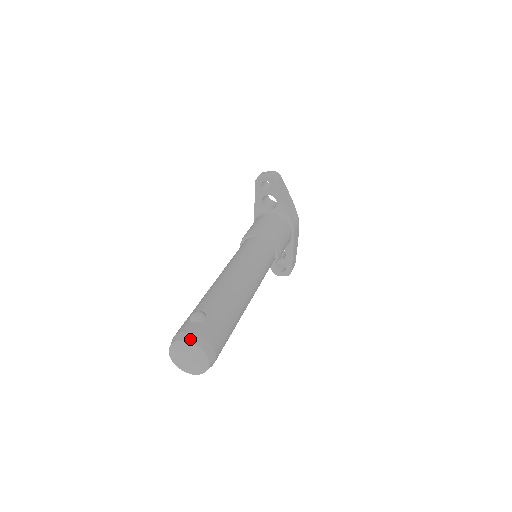
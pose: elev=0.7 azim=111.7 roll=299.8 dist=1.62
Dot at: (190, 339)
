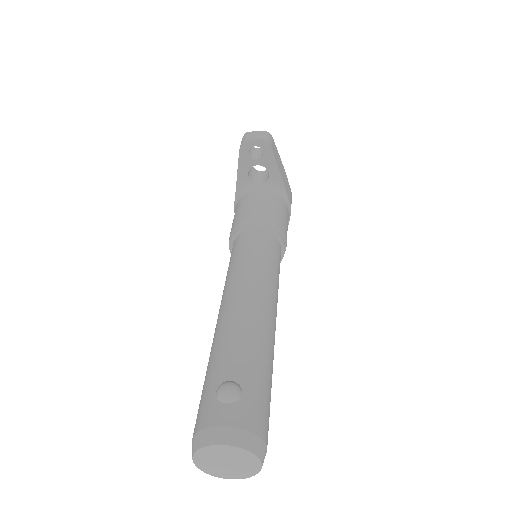
Dot at: (232, 440)
